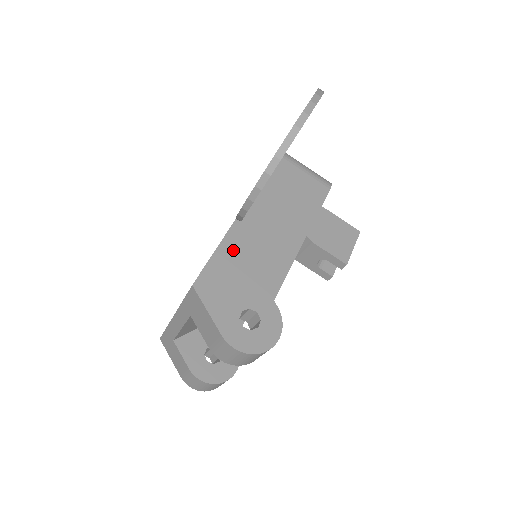
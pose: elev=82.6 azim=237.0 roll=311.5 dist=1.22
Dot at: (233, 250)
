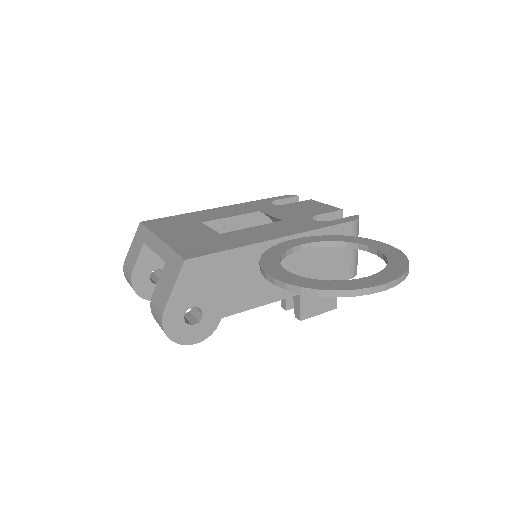
Dot at: (238, 261)
